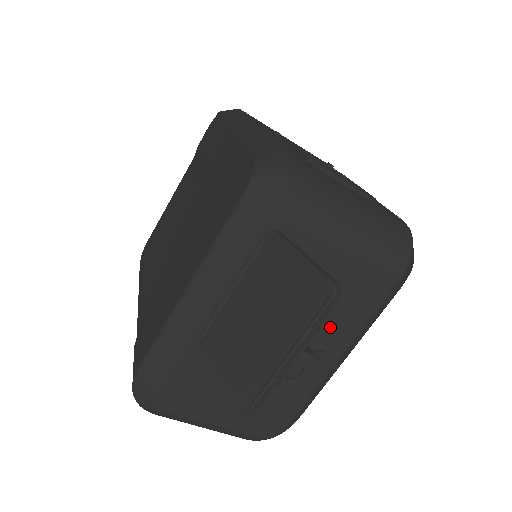
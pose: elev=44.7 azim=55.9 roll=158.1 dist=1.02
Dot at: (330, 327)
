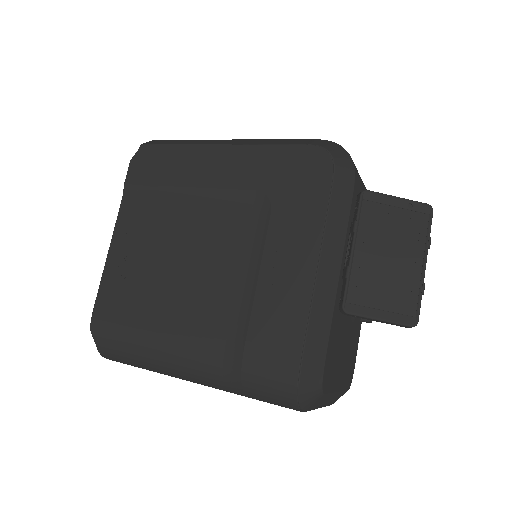
Dot at: occluded
